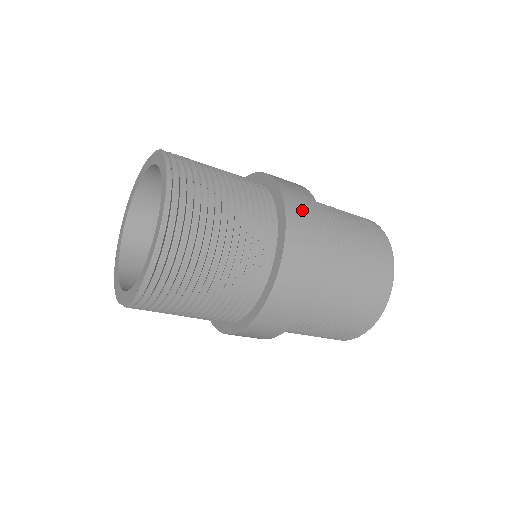
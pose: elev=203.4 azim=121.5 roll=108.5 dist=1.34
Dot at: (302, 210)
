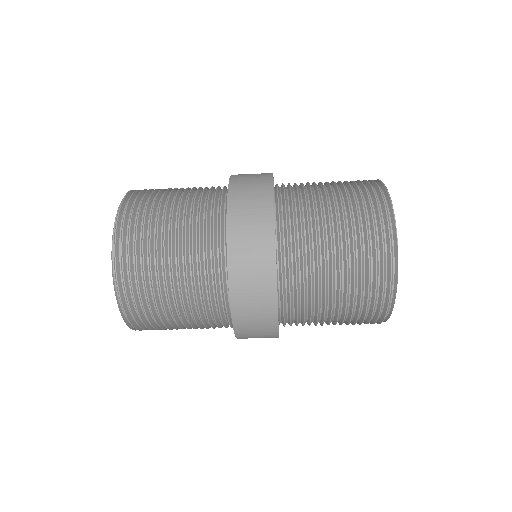
Dot at: occluded
